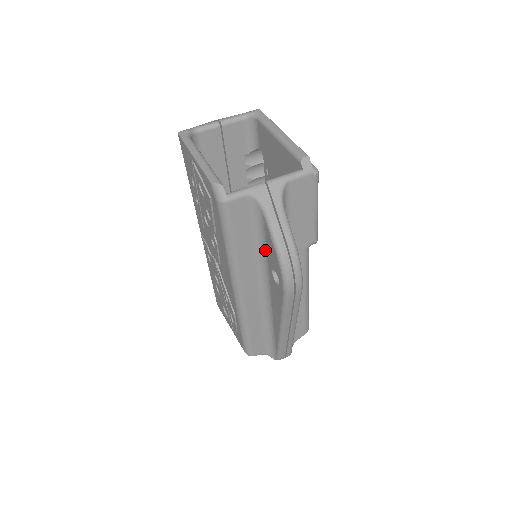
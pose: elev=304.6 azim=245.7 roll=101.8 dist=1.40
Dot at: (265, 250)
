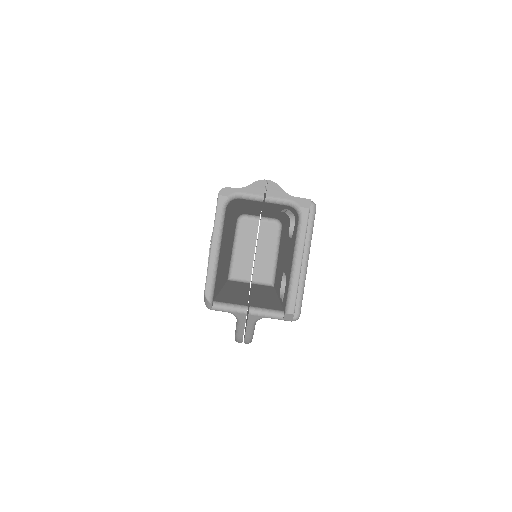
Dot at: occluded
